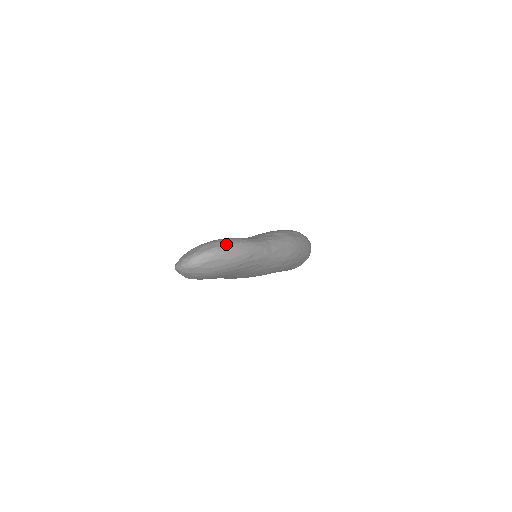
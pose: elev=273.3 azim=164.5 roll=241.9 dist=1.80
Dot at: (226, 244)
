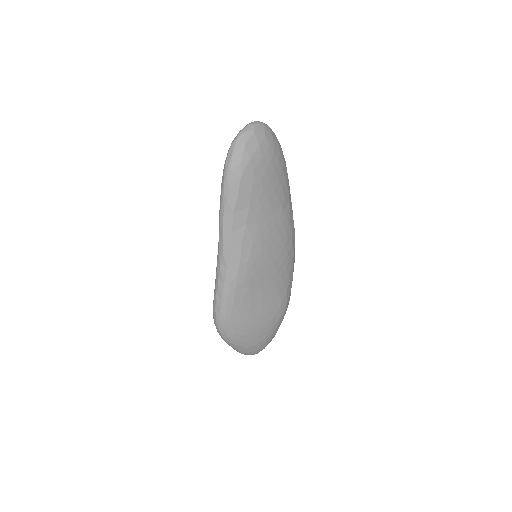
Dot at: occluded
